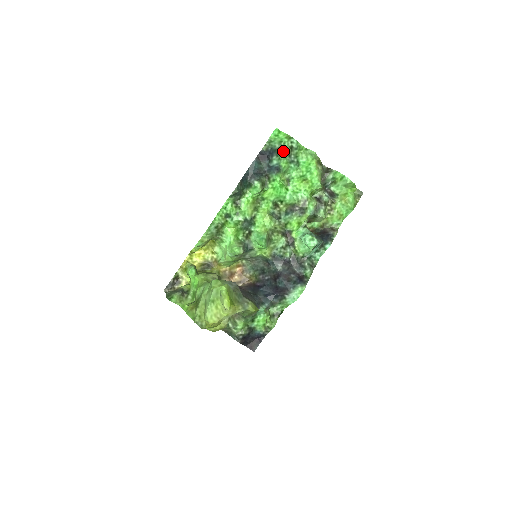
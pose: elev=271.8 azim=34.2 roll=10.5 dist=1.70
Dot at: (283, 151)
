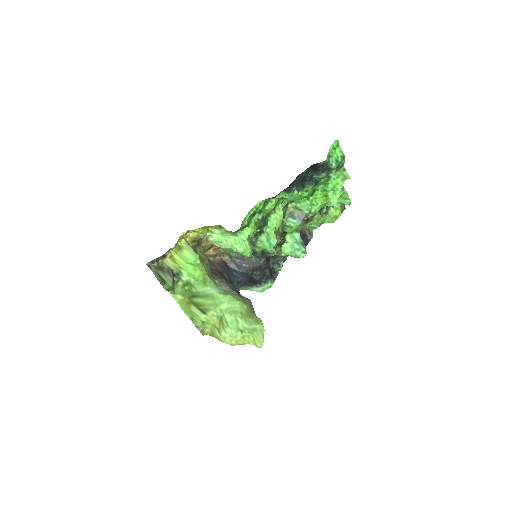
Dot at: occluded
